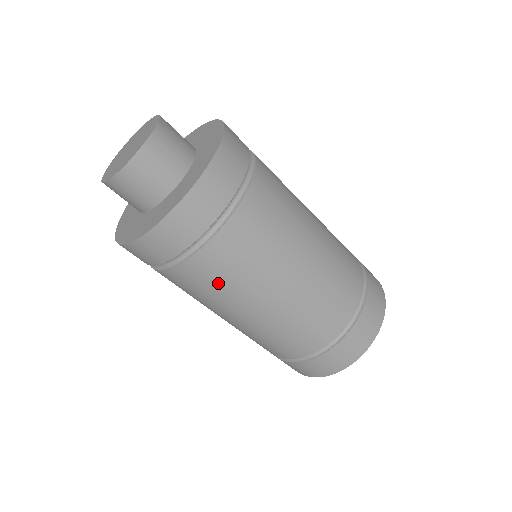
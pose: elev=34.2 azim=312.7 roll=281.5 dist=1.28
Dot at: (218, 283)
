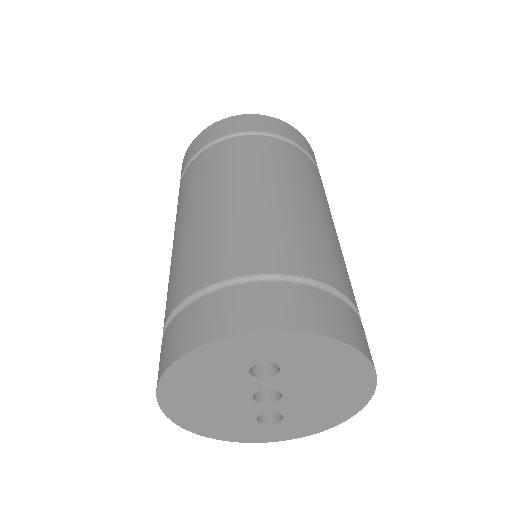
Dot at: (257, 157)
